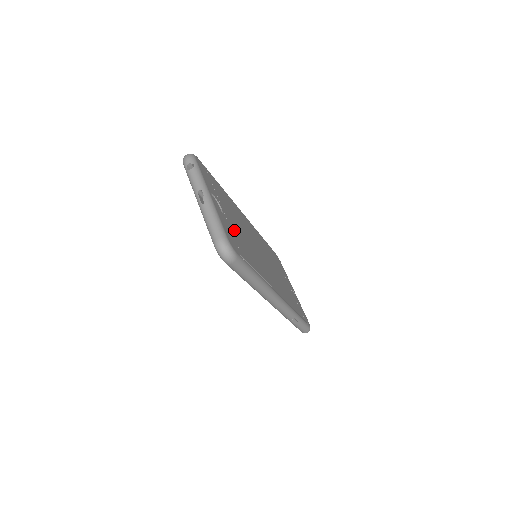
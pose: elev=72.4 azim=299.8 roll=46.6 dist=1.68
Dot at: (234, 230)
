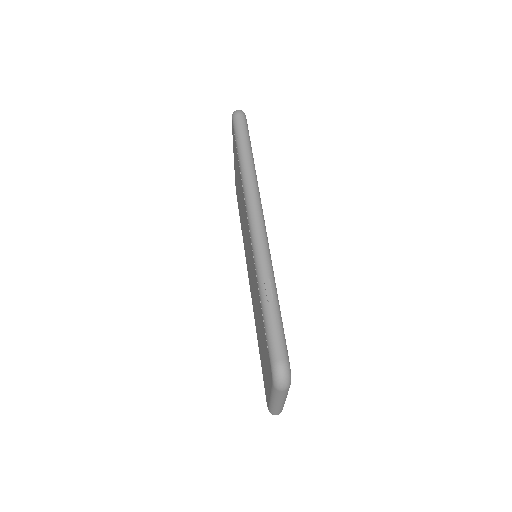
Dot at: occluded
